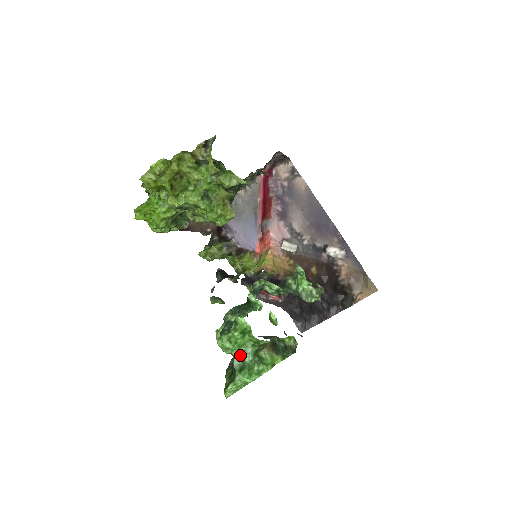
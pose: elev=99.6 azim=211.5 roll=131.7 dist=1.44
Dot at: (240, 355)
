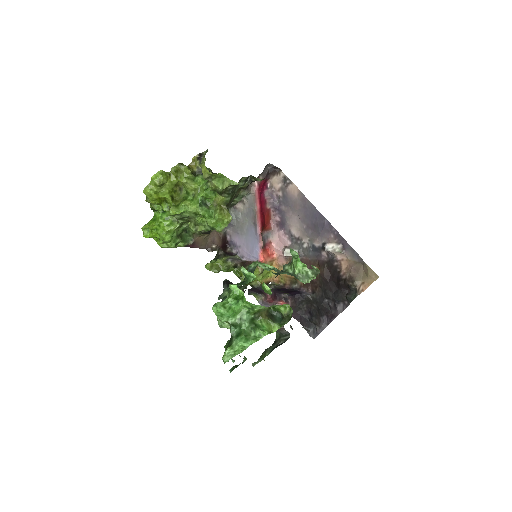
Dot at: (236, 323)
